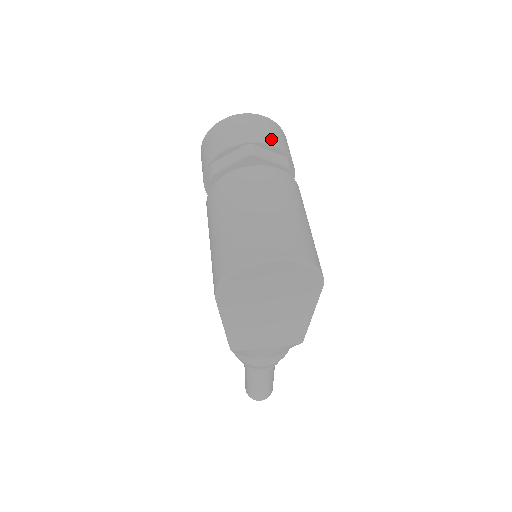
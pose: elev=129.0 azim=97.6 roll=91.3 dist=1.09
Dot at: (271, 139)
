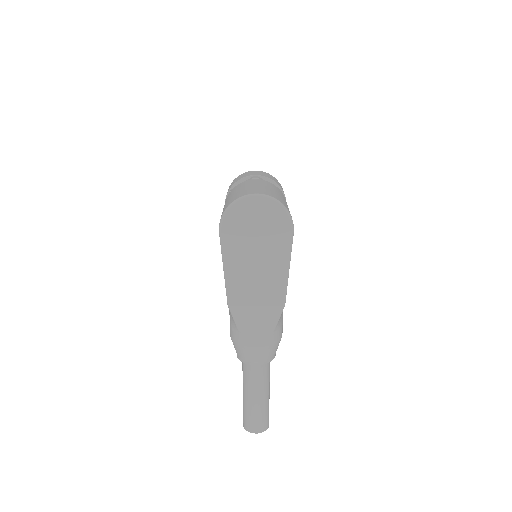
Dot at: (271, 178)
